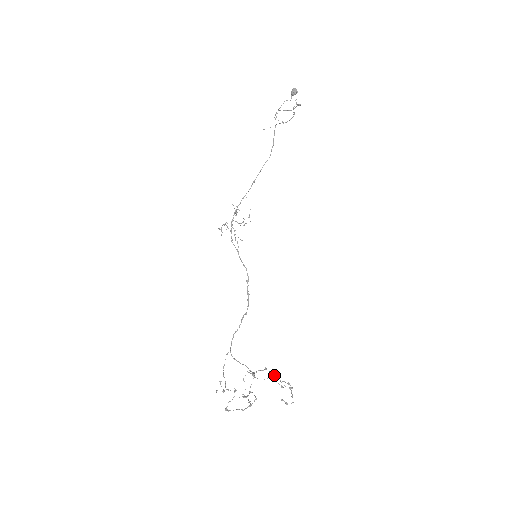
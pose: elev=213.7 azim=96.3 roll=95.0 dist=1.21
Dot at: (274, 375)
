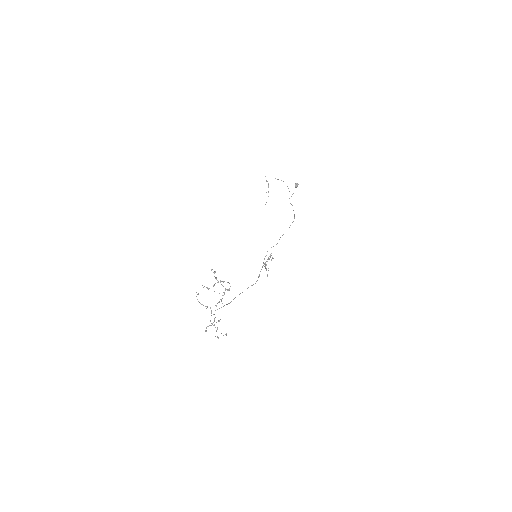
Dot at: occluded
